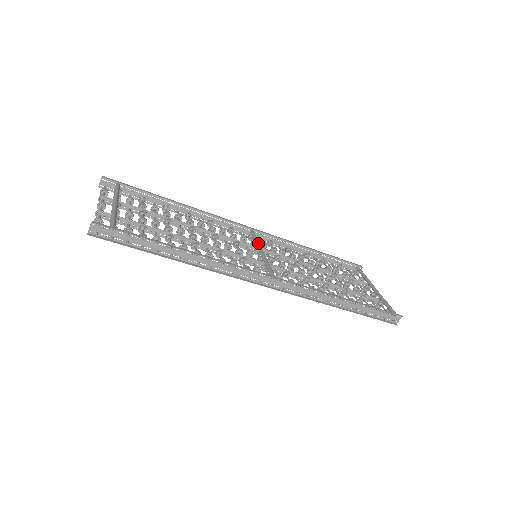
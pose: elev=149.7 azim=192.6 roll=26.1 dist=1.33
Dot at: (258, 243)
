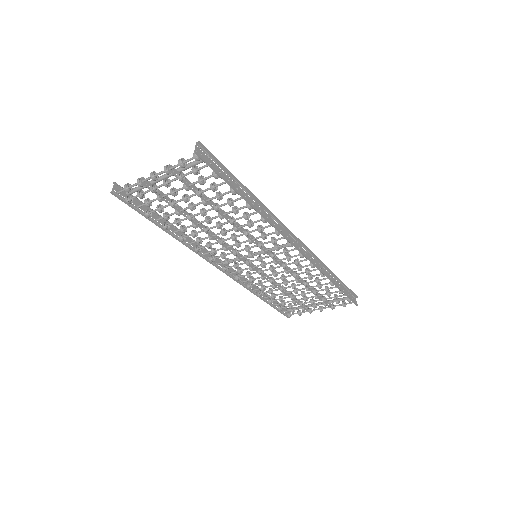
Dot at: occluded
